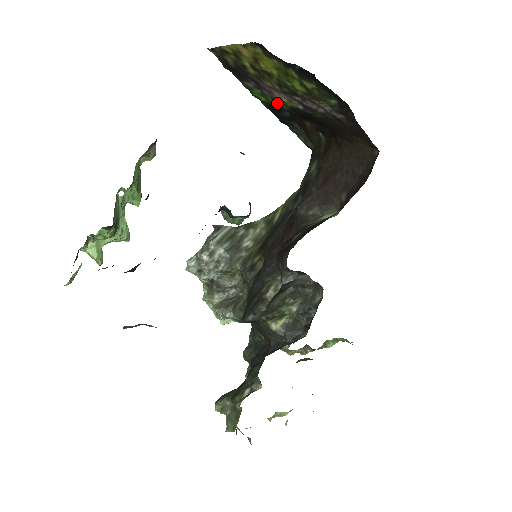
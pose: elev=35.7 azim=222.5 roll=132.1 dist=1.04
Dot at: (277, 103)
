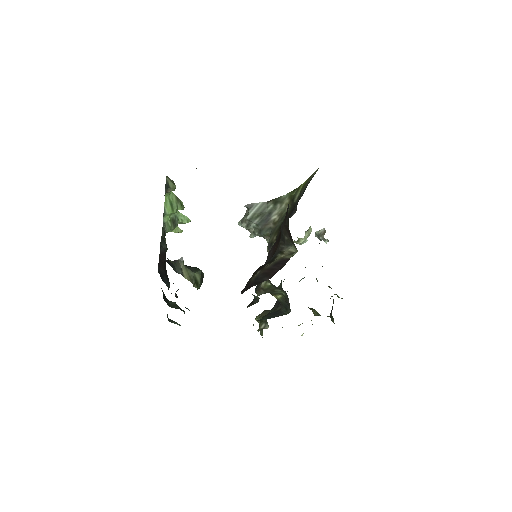
Dot at: occluded
